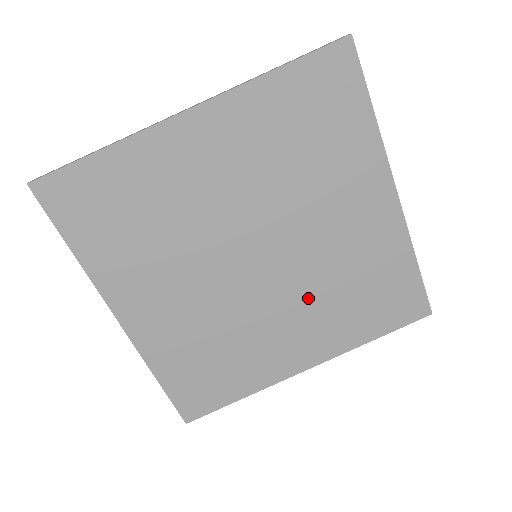
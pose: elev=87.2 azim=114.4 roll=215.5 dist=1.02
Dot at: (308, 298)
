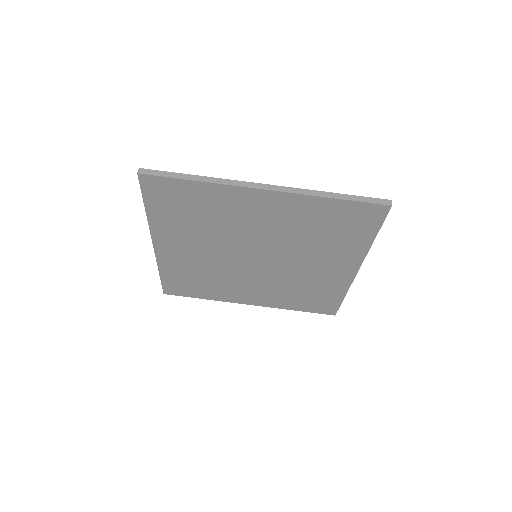
Dot at: (272, 283)
